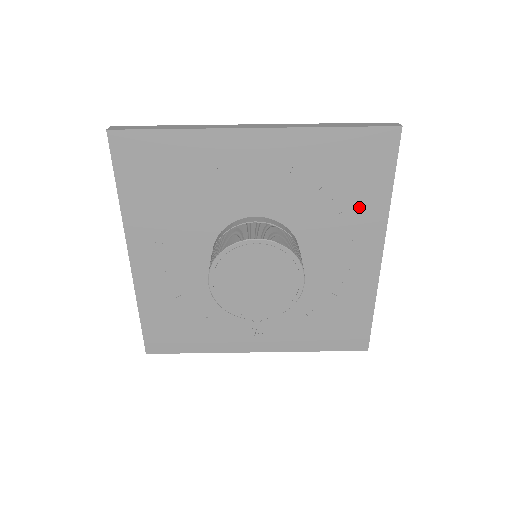
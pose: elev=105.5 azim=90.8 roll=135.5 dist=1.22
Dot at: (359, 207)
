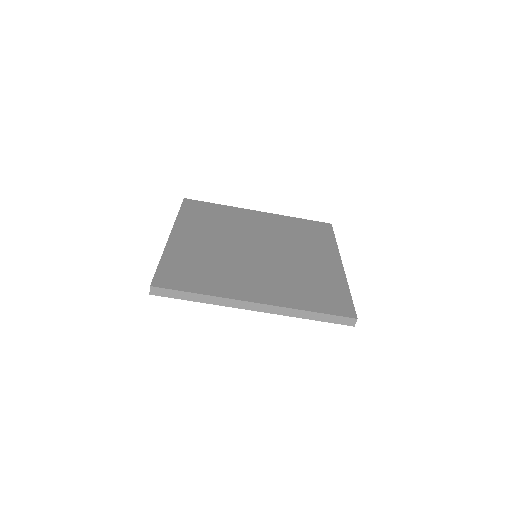
Dot at: occluded
